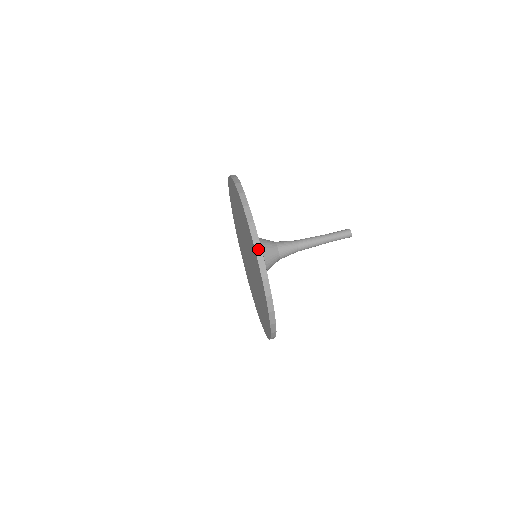
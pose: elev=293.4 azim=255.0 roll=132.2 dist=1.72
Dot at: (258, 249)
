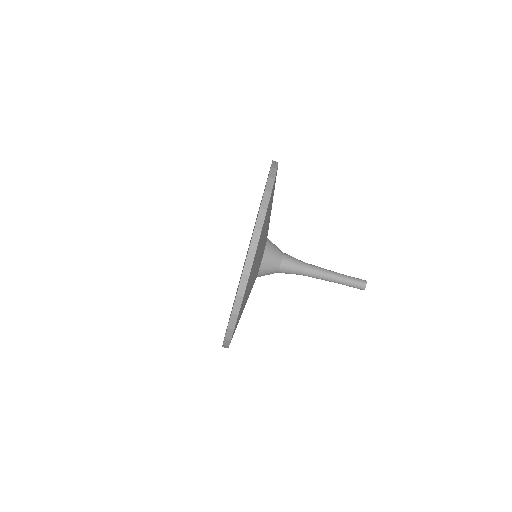
Dot at: (237, 304)
